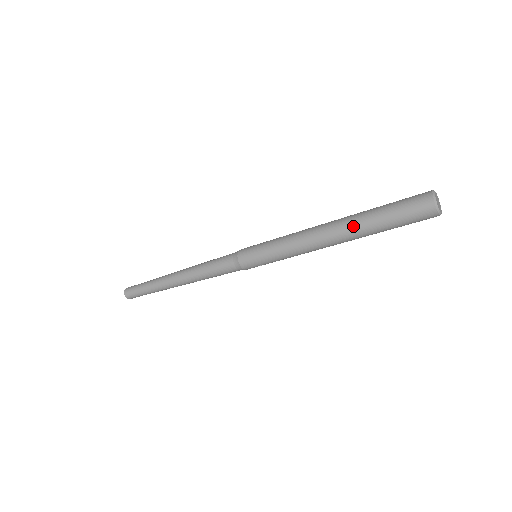
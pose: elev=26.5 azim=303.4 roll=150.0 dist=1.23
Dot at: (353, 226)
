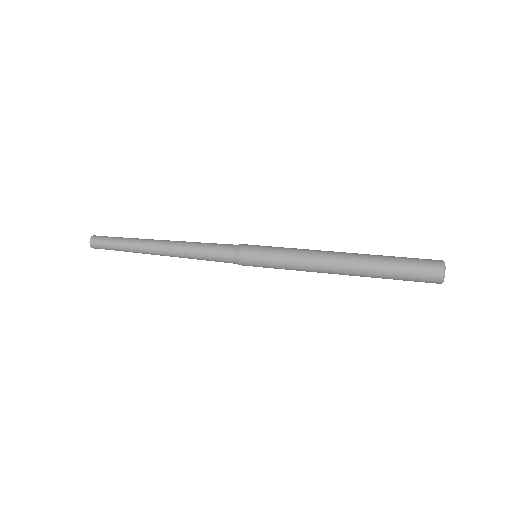
Dot at: (365, 273)
